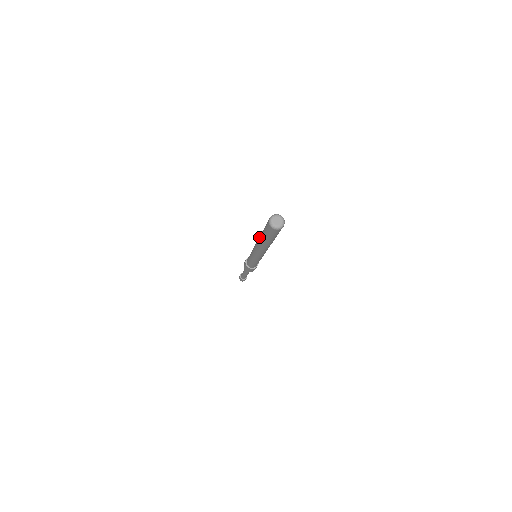
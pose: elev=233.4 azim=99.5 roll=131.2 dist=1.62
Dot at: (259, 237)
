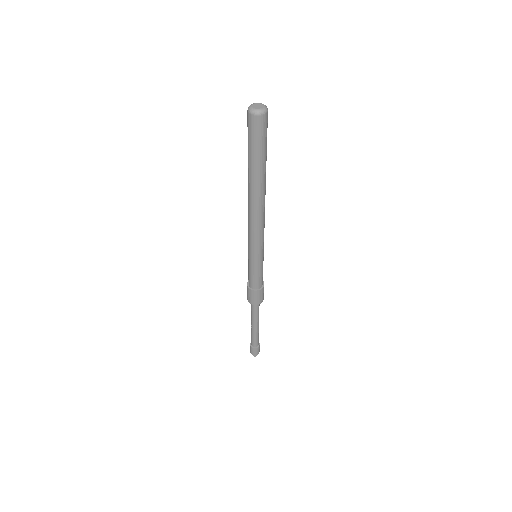
Dot at: occluded
